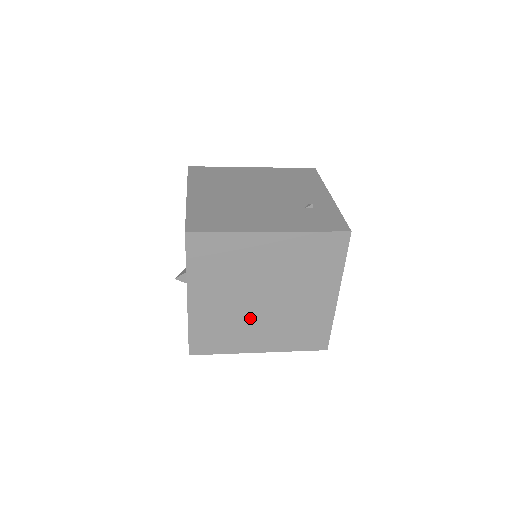
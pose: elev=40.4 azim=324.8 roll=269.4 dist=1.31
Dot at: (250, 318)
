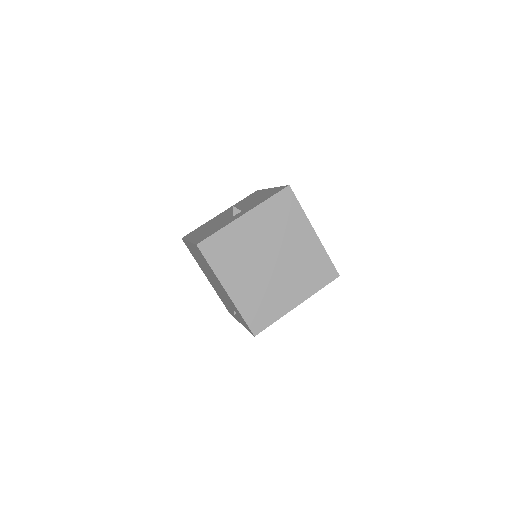
Dot at: (252, 264)
